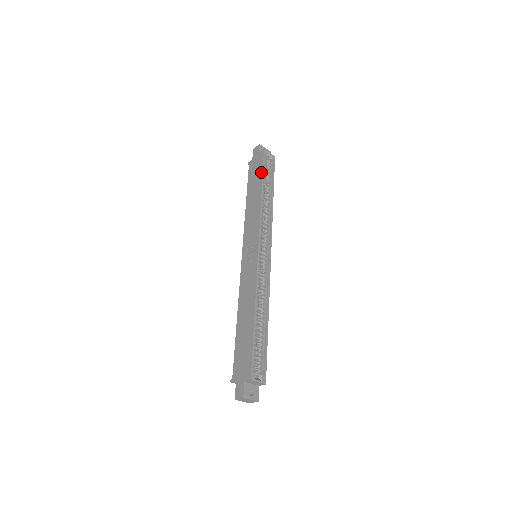
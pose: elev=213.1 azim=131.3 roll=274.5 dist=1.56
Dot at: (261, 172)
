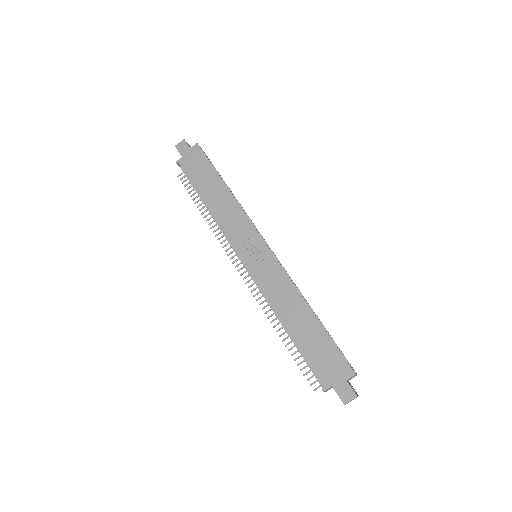
Dot at: (211, 167)
